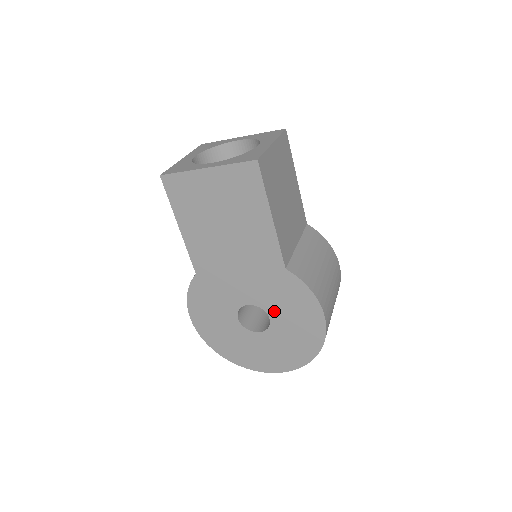
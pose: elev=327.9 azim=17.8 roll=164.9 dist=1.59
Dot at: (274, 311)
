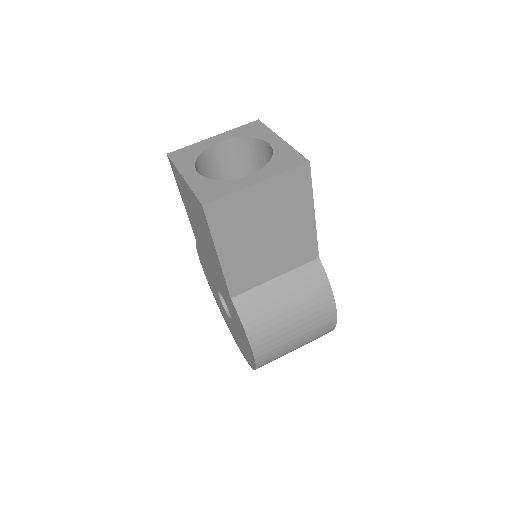
Dot at: occluded
